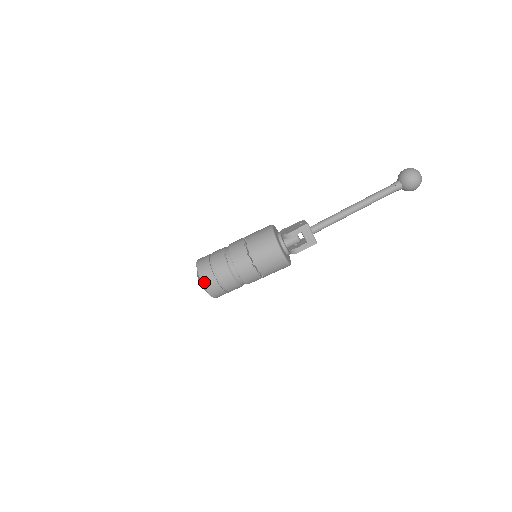
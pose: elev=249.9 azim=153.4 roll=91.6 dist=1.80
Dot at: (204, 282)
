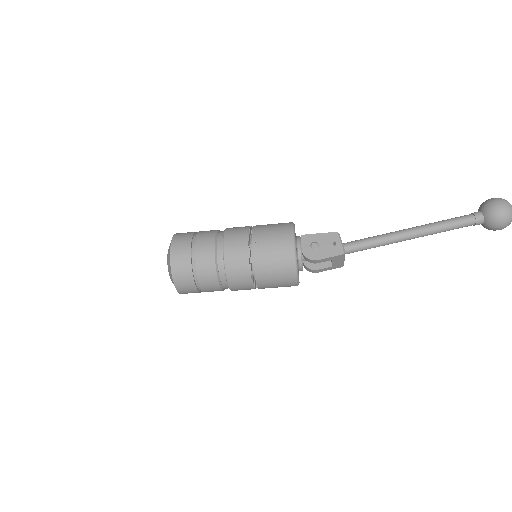
Dot at: (179, 289)
